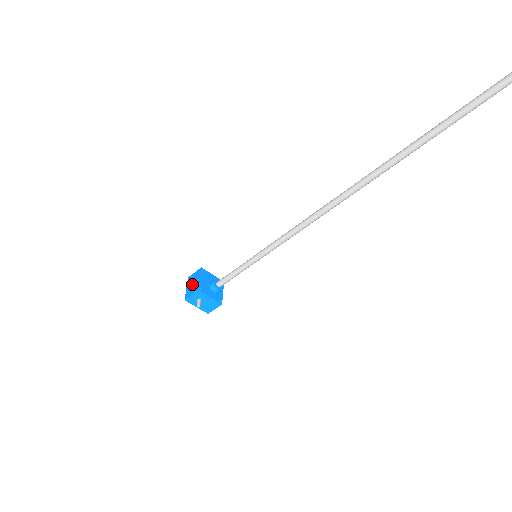
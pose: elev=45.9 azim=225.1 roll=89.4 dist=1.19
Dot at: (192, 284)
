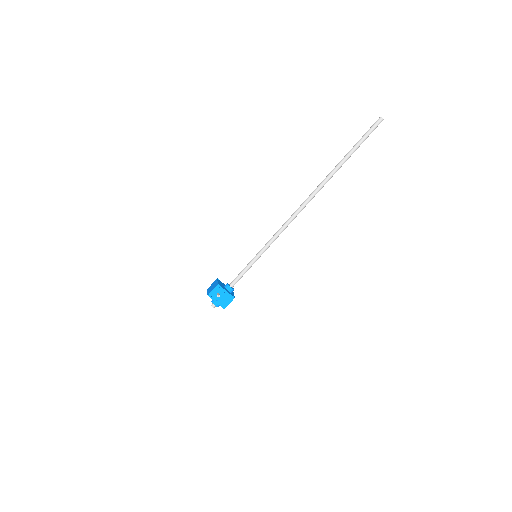
Dot at: (212, 287)
